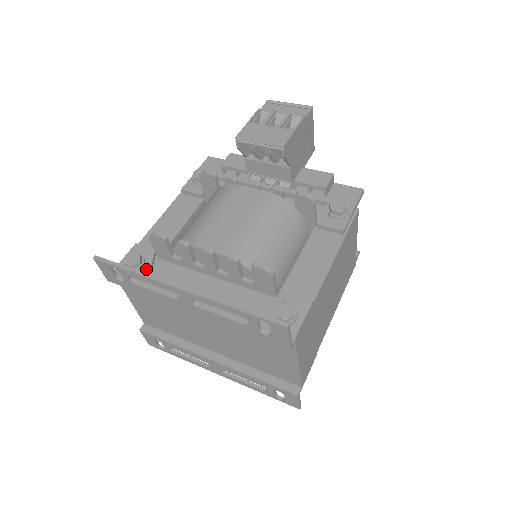
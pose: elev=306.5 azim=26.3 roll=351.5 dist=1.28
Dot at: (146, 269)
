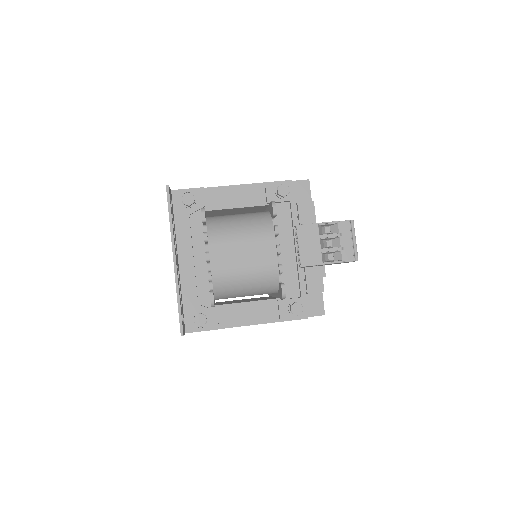
Dot at: (189, 211)
